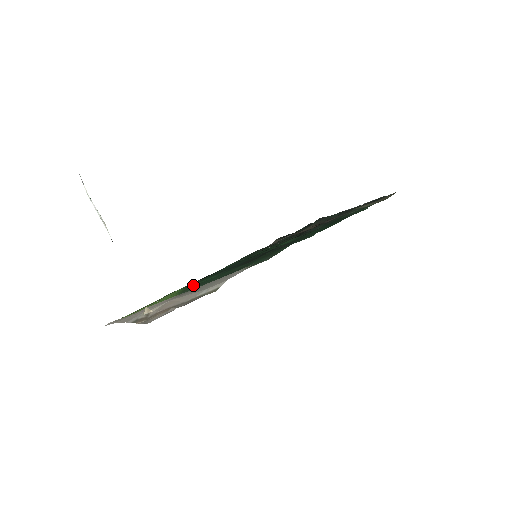
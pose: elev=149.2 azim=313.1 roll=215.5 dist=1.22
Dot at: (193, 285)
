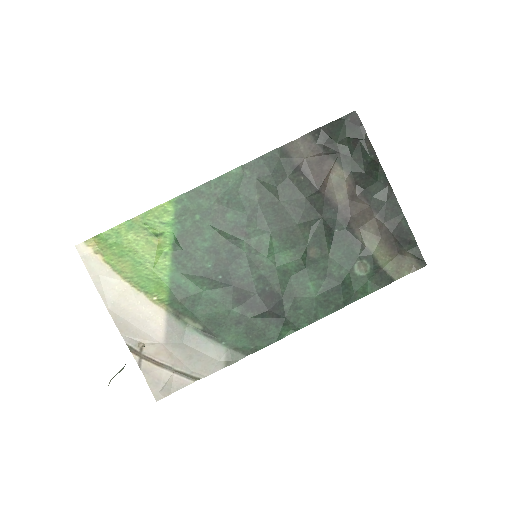
Dot at: (184, 276)
